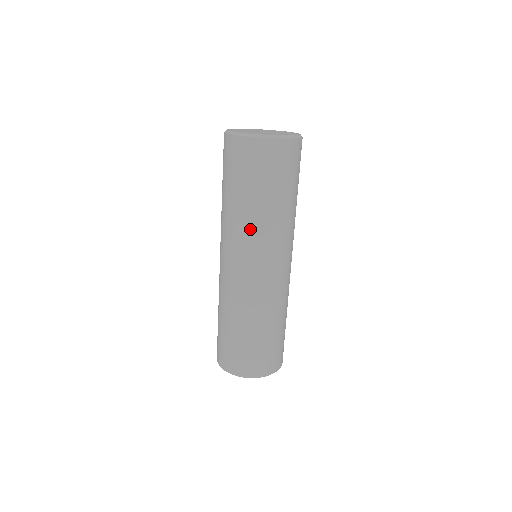
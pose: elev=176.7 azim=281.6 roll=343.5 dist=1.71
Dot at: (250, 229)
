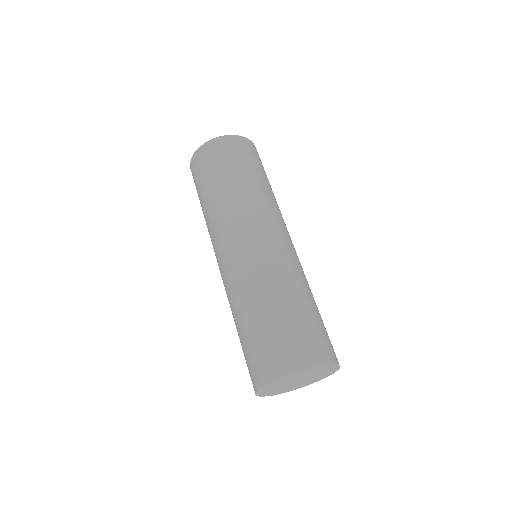
Dot at: (213, 219)
